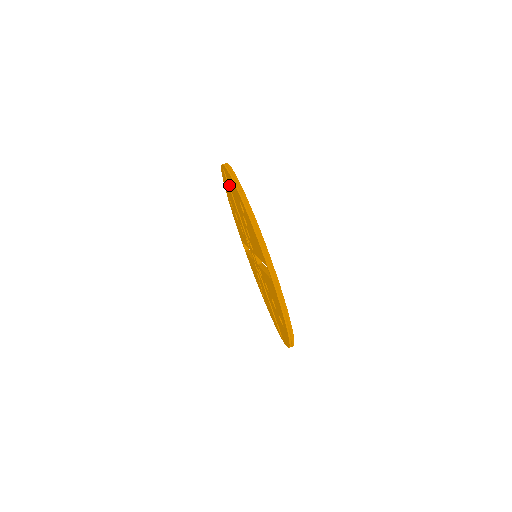
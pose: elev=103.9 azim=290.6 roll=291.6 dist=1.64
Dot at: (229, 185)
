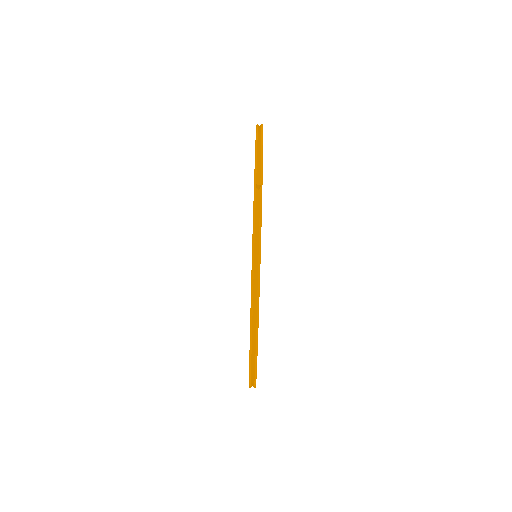
Dot at: occluded
